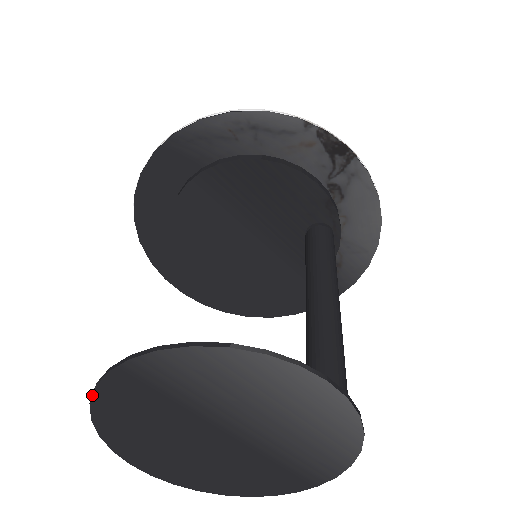
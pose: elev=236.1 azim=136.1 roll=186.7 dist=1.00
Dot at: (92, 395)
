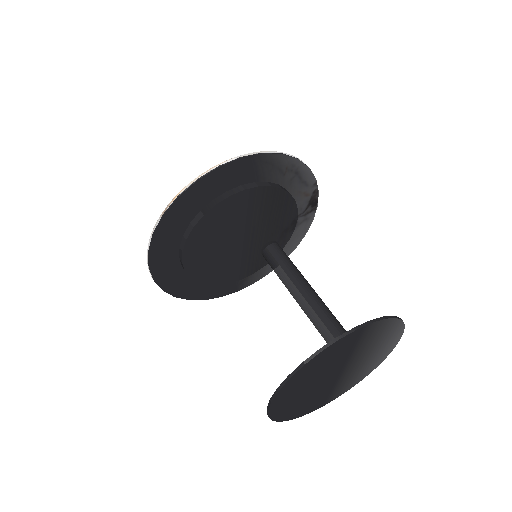
Dot at: (330, 345)
